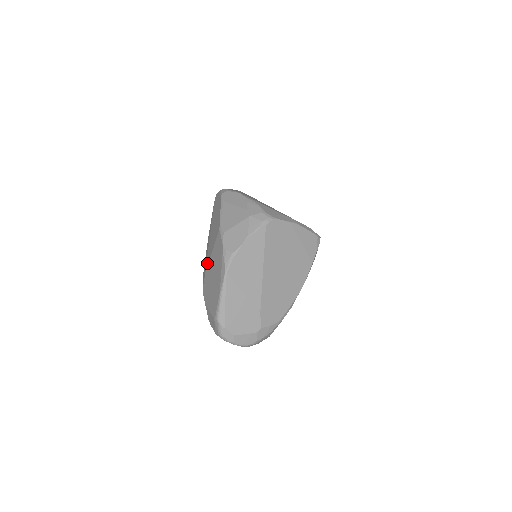
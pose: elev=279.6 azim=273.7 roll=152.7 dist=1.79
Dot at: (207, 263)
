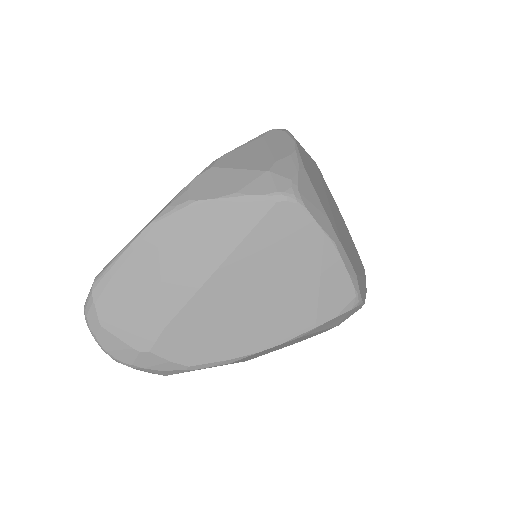
Dot at: occluded
